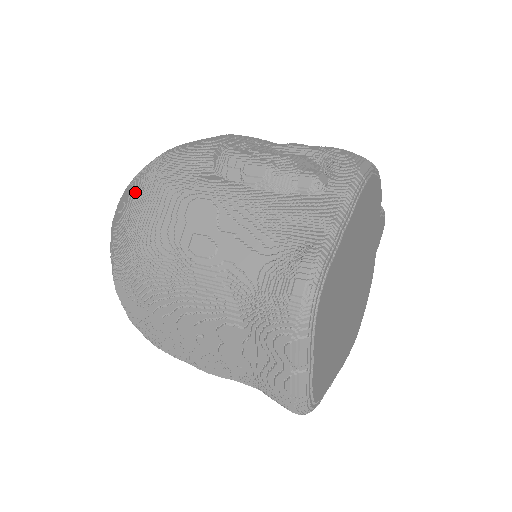
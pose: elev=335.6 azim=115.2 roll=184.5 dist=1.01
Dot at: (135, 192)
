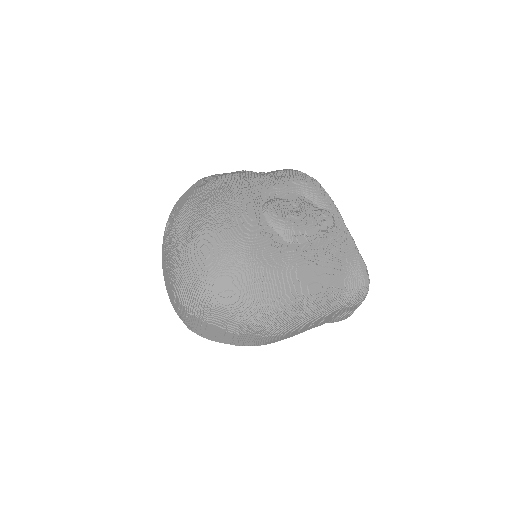
Dot at: (242, 281)
